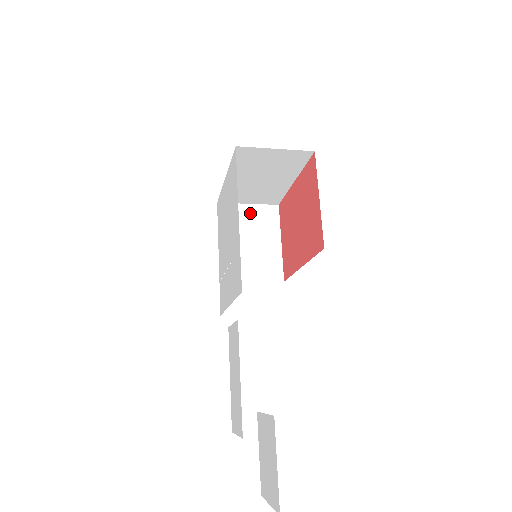
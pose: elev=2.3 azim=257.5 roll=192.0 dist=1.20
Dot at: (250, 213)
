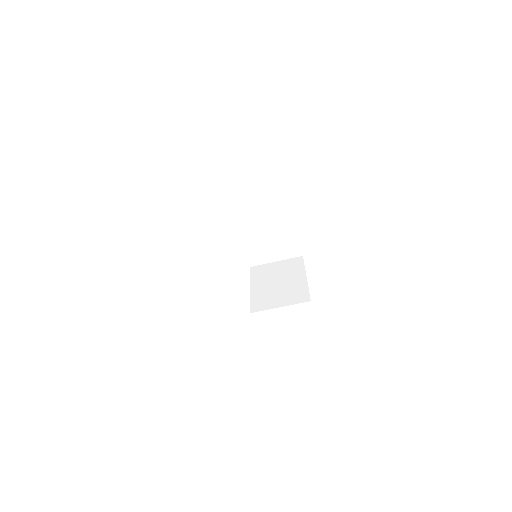
Dot at: (278, 266)
